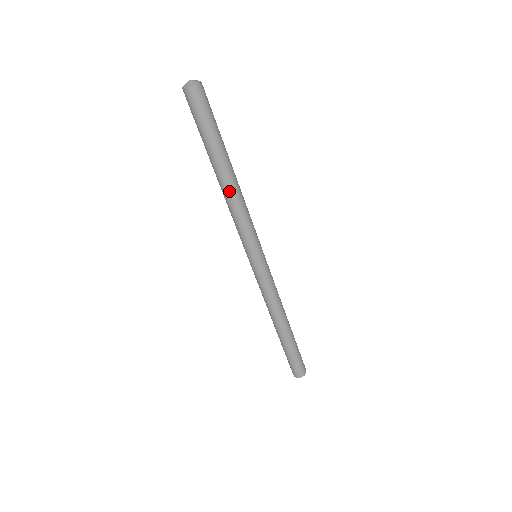
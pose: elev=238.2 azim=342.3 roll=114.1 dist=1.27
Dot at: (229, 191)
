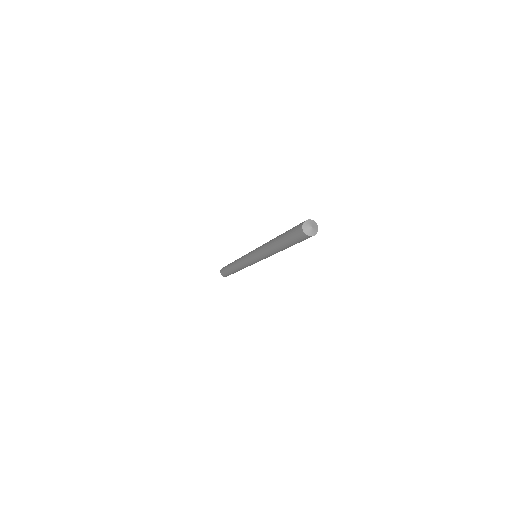
Dot at: (272, 250)
